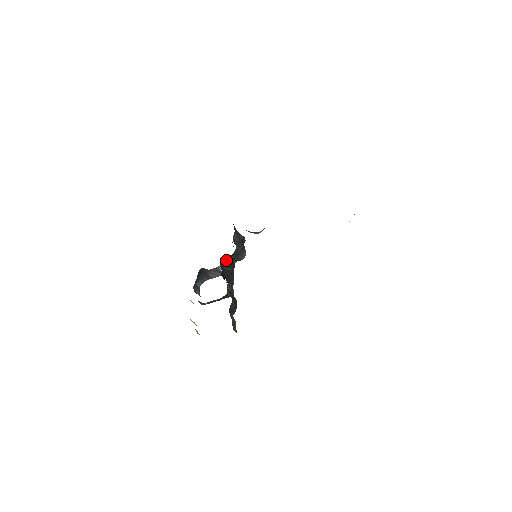
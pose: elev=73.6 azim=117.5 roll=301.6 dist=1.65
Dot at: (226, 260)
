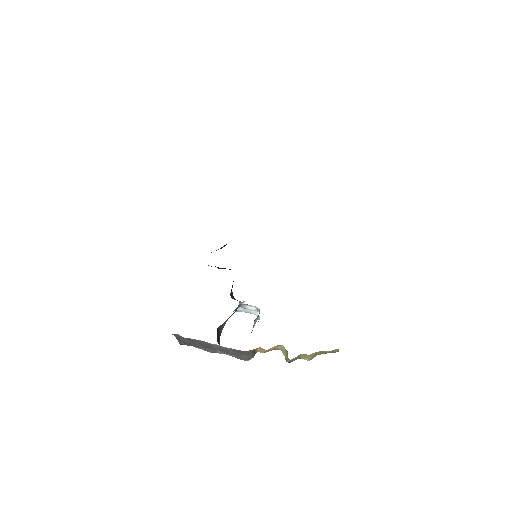
Dot at: (231, 294)
